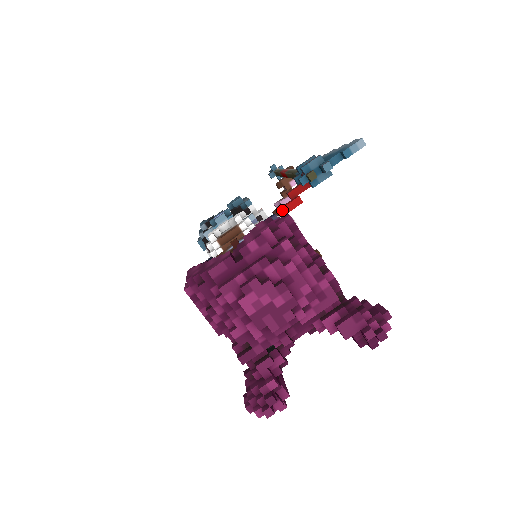
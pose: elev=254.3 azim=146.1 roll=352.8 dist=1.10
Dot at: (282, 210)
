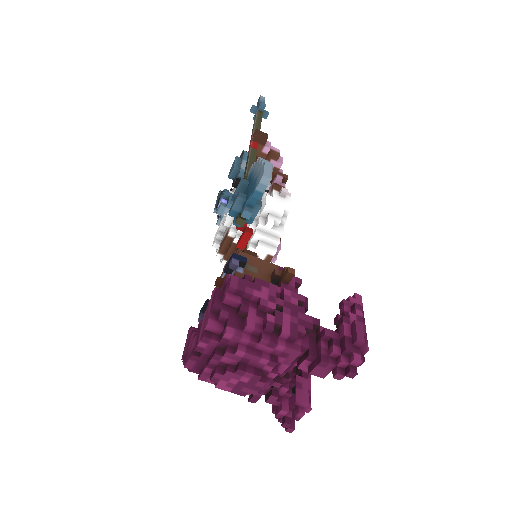
Dot at: (238, 247)
